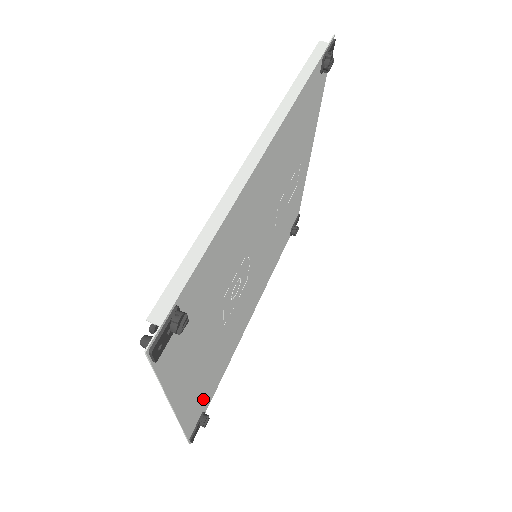
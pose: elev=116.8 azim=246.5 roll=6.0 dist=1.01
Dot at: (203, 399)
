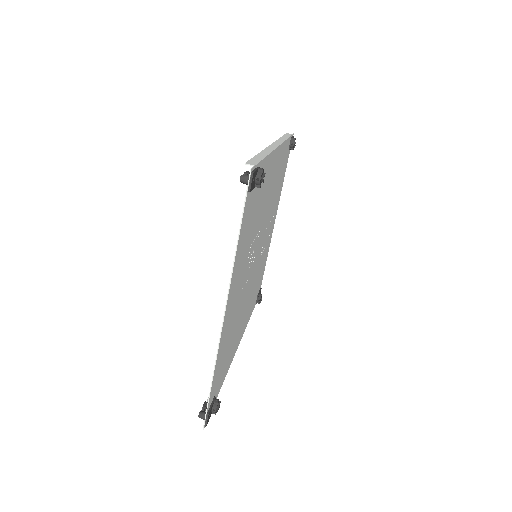
Dot at: (220, 371)
